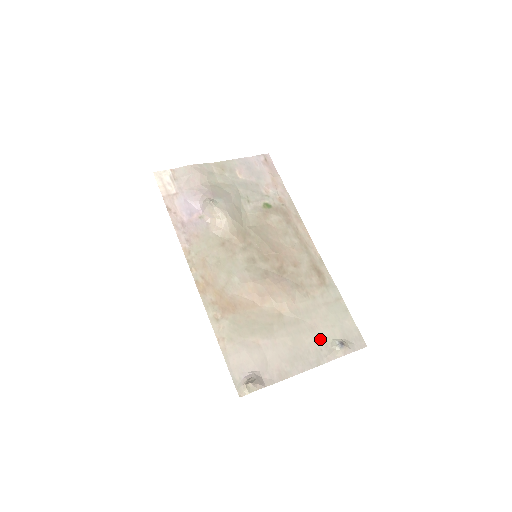
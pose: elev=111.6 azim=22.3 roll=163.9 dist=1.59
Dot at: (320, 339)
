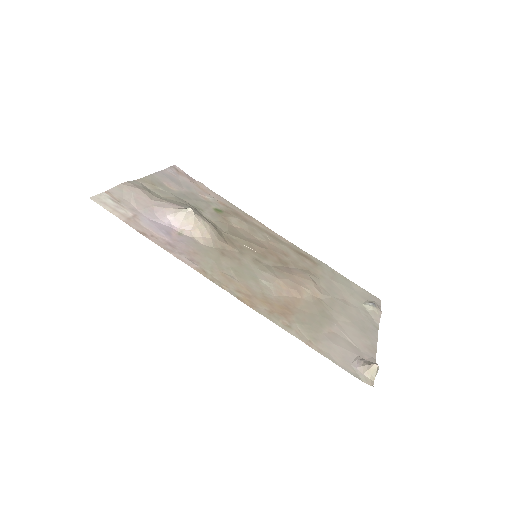
Dot at: (357, 308)
